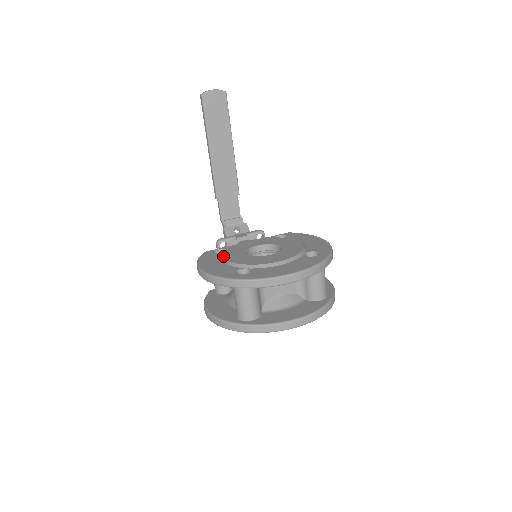
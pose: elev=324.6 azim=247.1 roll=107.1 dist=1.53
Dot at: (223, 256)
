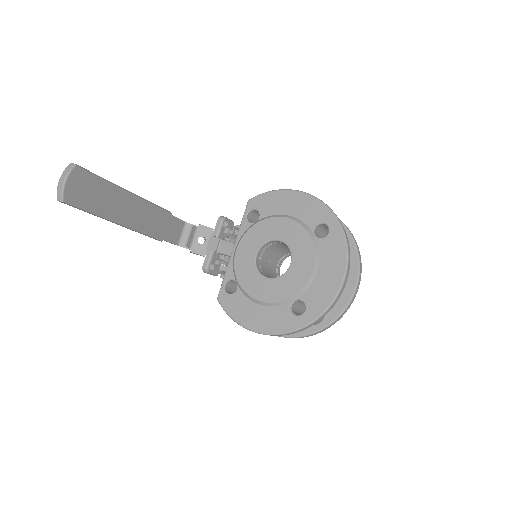
Dot at: (250, 298)
